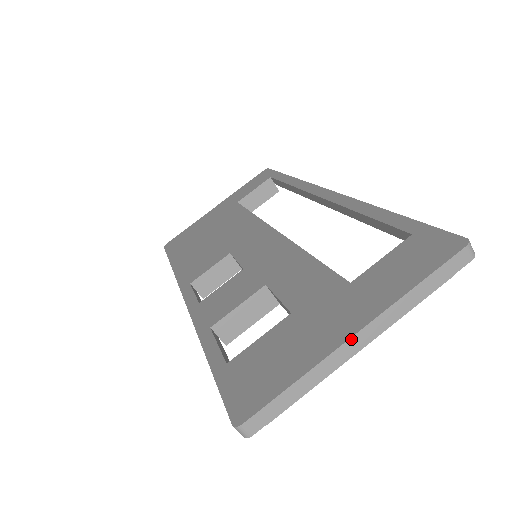
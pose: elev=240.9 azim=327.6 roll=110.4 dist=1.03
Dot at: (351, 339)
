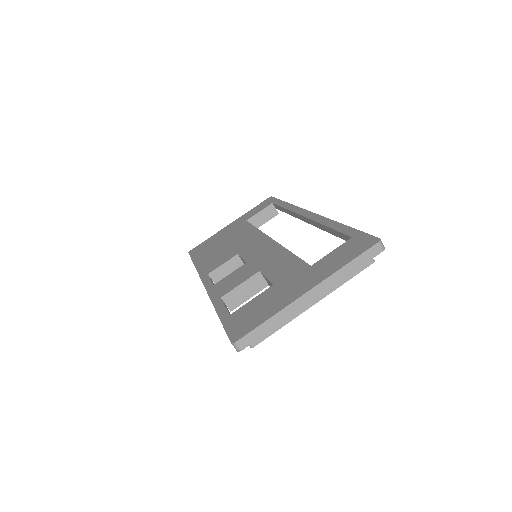
Dot at: (305, 294)
